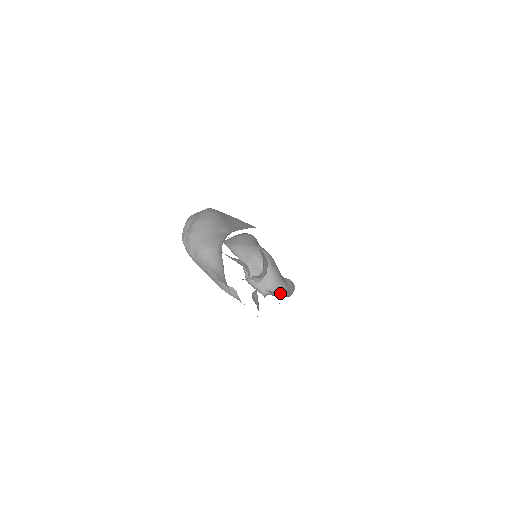
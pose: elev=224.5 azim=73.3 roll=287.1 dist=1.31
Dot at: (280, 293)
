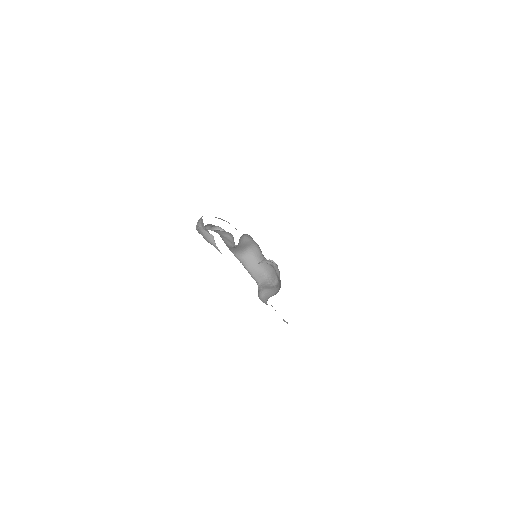
Dot at: occluded
